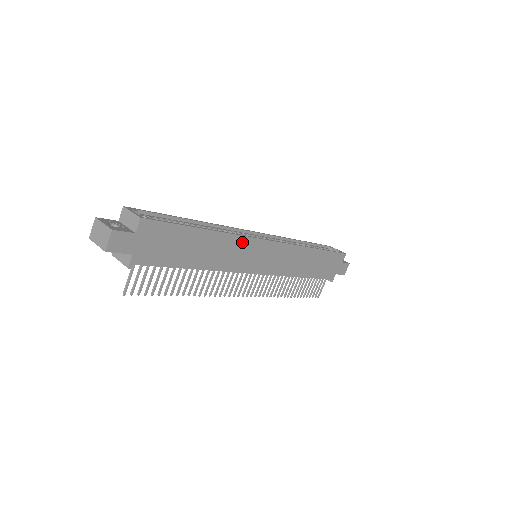
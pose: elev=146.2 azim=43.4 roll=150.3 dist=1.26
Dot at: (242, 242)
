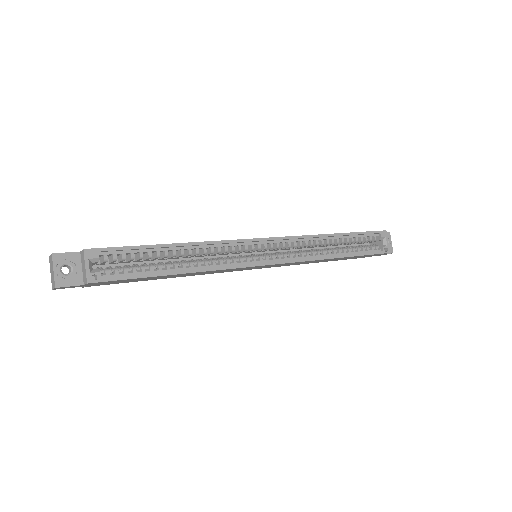
Dot at: (227, 269)
